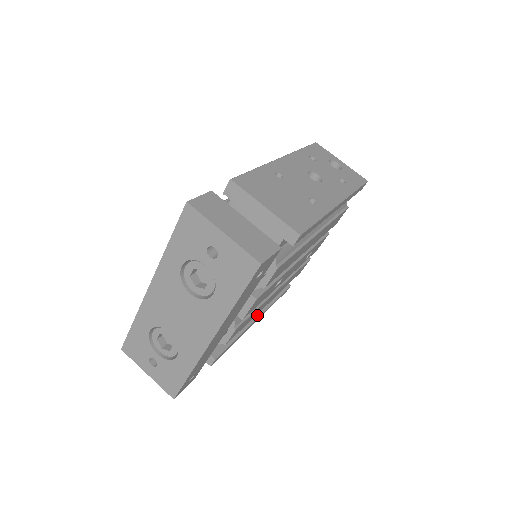
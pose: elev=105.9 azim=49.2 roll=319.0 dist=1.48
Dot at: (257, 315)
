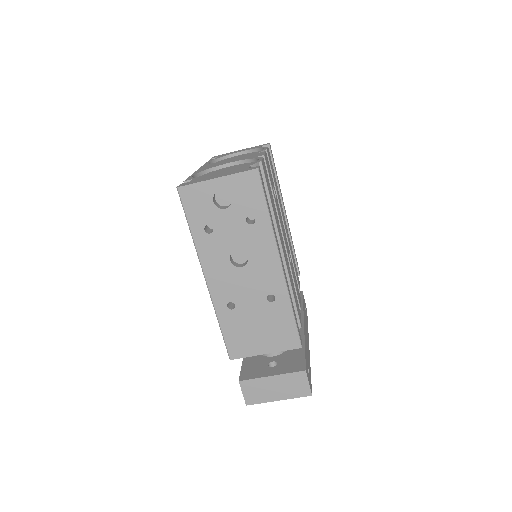
Dot at: occluded
